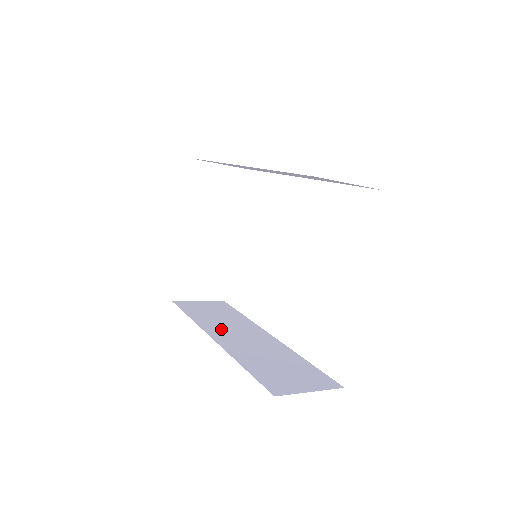
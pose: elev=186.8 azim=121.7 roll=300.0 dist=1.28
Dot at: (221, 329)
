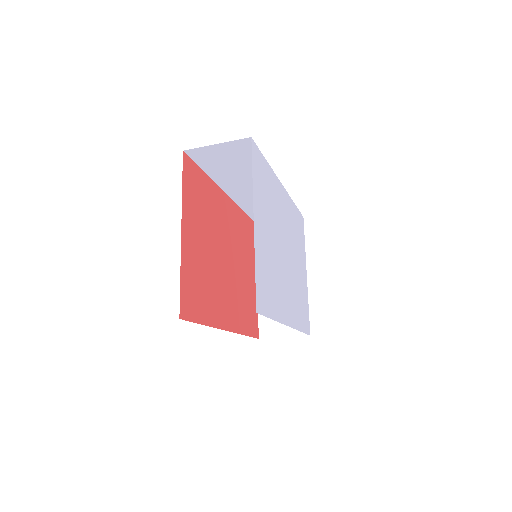
Dot at: occluded
